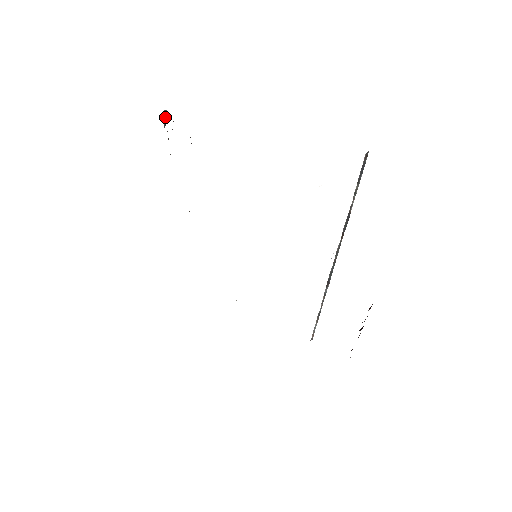
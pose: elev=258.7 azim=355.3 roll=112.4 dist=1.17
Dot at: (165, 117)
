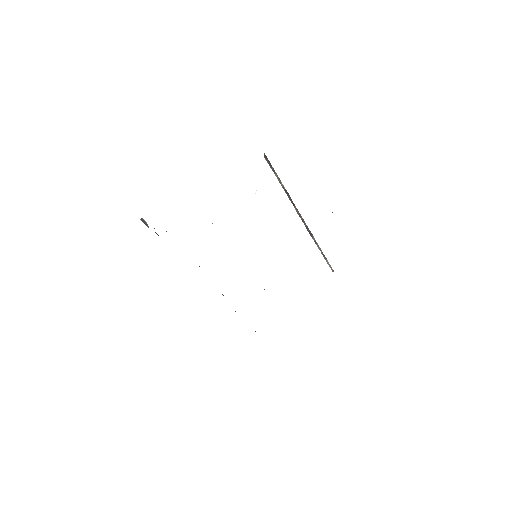
Dot at: (144, 222)
